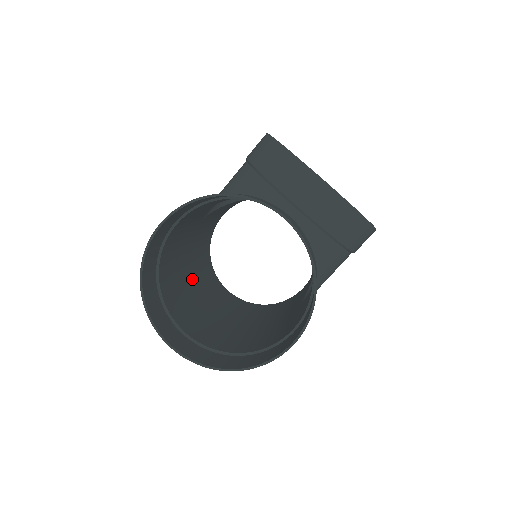
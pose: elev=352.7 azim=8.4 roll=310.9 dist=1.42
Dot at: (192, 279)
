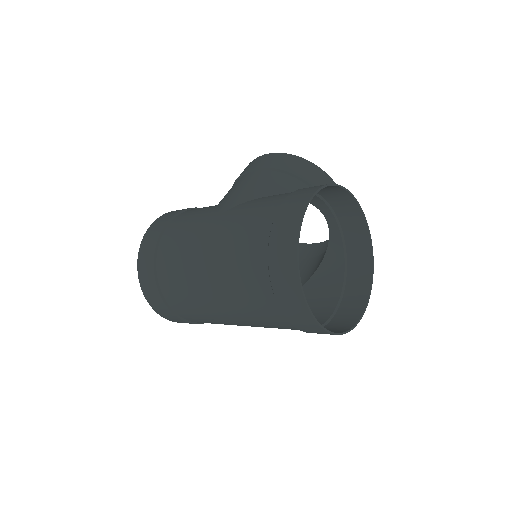
Dot at: (199, 276)
